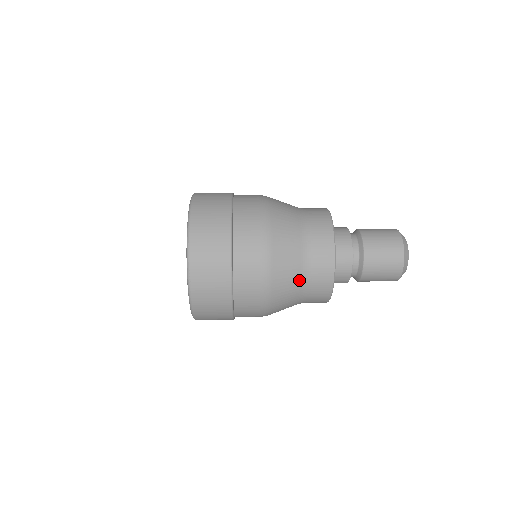
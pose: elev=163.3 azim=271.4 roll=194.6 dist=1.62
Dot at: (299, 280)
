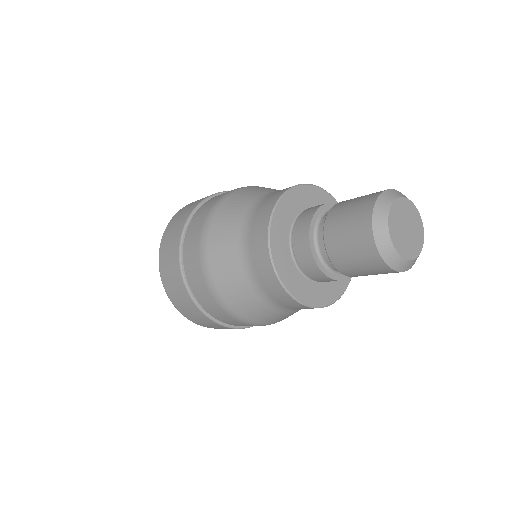
Dot at: (246, 209)
